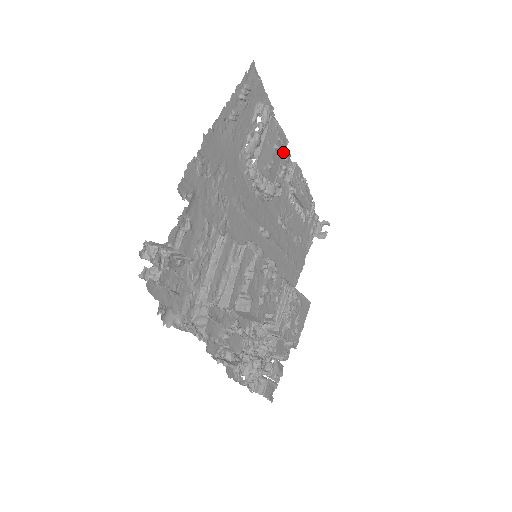
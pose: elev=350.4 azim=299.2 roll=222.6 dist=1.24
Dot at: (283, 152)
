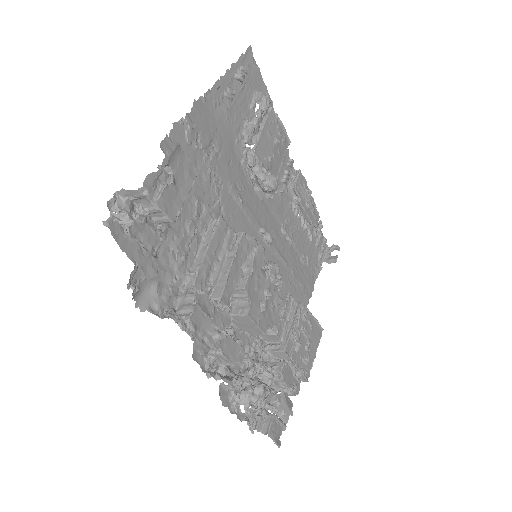
Dot at: (285, 151)
